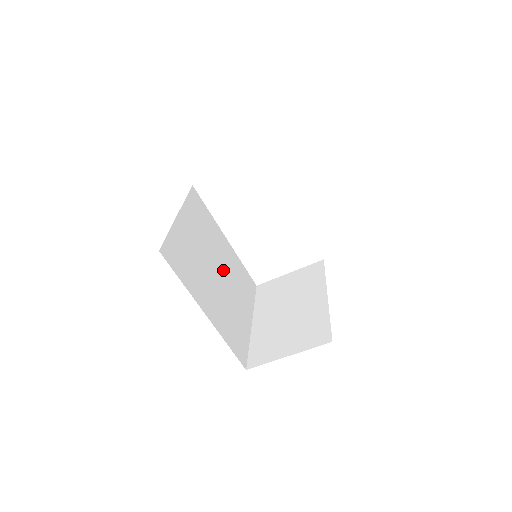
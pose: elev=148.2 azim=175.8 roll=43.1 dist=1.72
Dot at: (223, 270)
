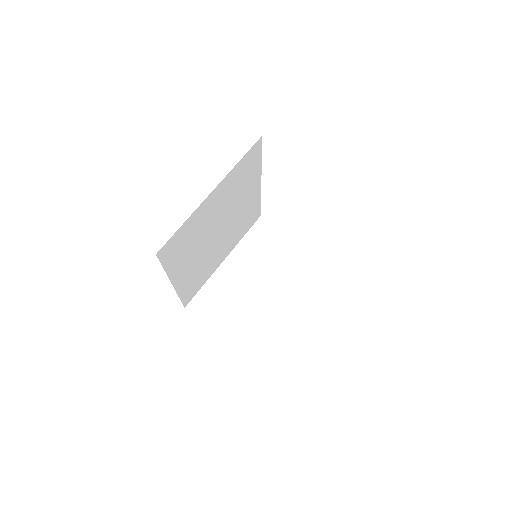
Dot at: (228, 224)
